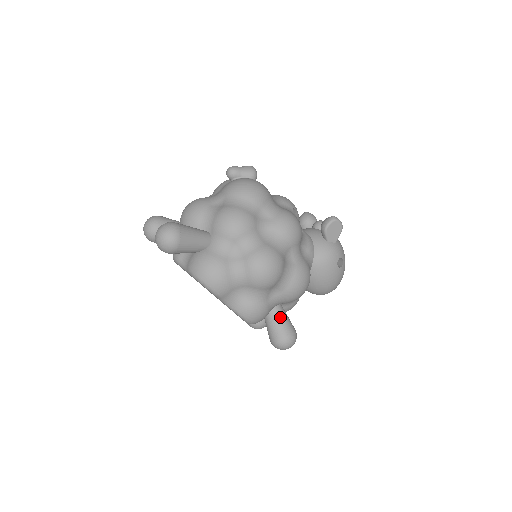
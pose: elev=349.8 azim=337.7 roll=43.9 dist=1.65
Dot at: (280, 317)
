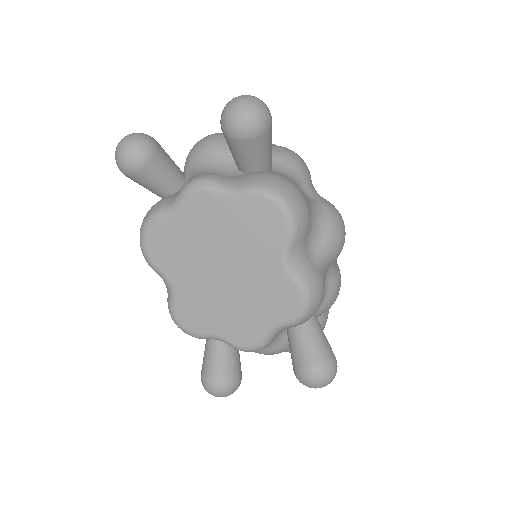
Dot at: (320, 326)
